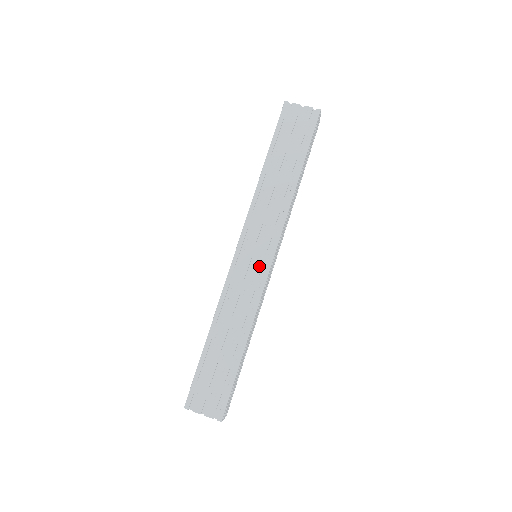
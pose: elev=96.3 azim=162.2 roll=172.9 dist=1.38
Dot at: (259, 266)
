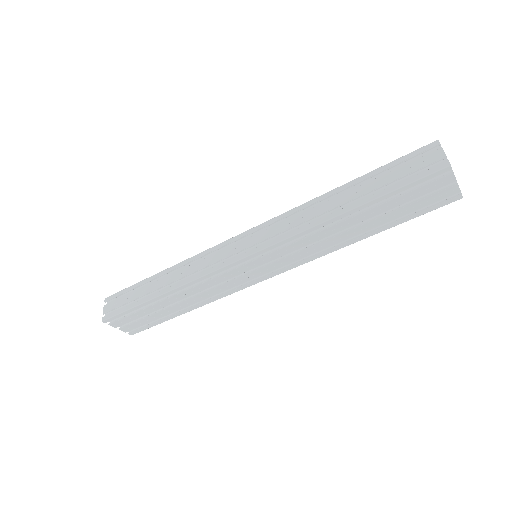
Dot at: (252, 277)
